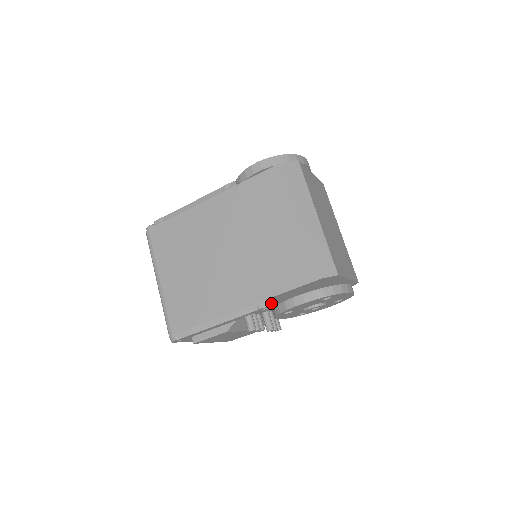
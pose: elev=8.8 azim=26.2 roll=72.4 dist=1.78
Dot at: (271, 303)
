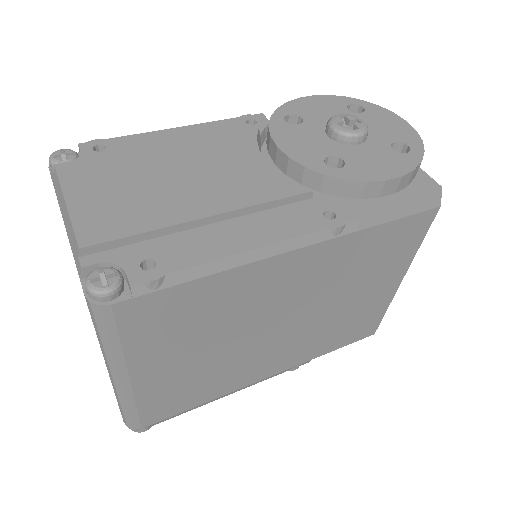
Dot at: occluded
